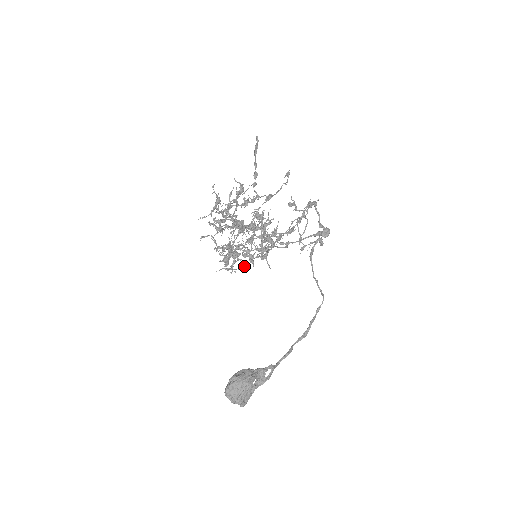
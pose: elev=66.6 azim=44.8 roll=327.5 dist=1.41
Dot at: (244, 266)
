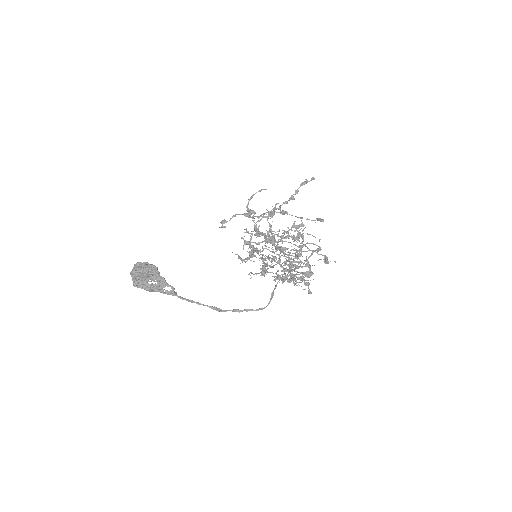
Dot at: (256, 273)
